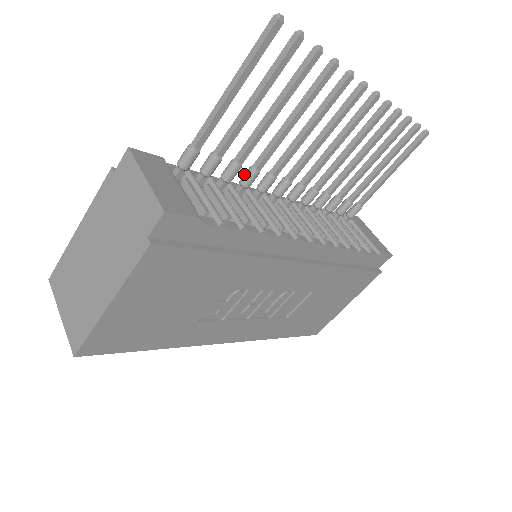
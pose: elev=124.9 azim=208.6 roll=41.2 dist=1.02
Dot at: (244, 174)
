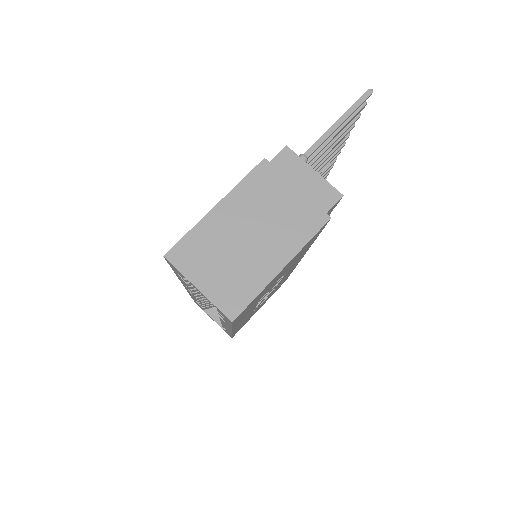
Dot at: occluded
